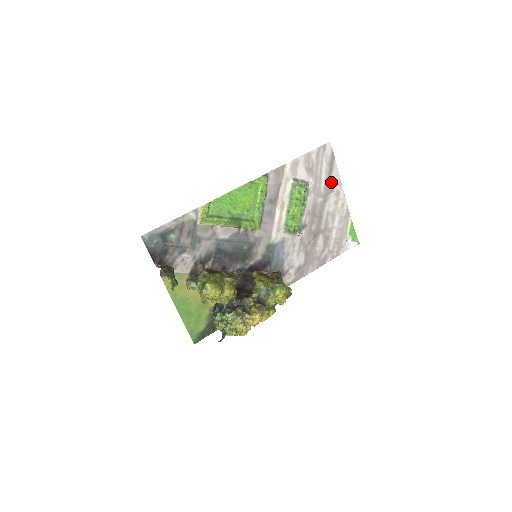
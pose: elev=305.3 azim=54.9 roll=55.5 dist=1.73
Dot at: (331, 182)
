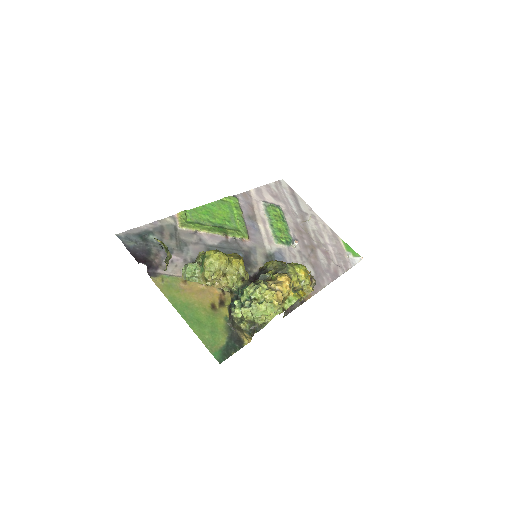
Dot at: (301, 208)
